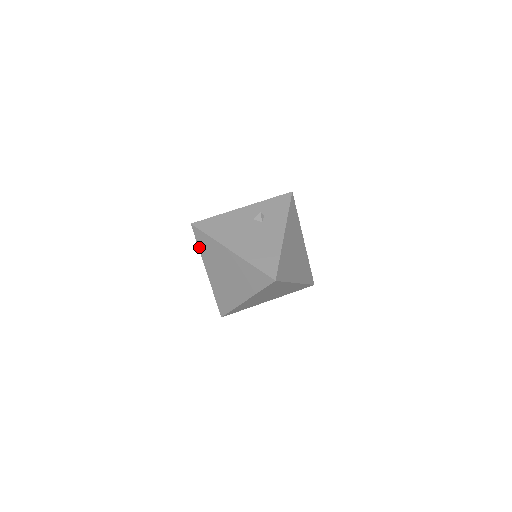
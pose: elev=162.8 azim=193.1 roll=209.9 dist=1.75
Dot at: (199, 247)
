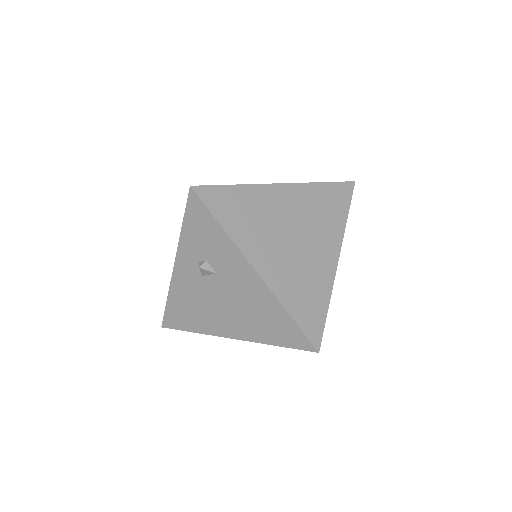
Dot at: occluded
